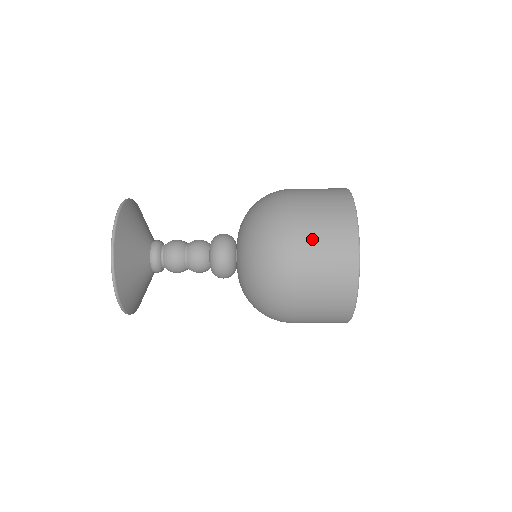
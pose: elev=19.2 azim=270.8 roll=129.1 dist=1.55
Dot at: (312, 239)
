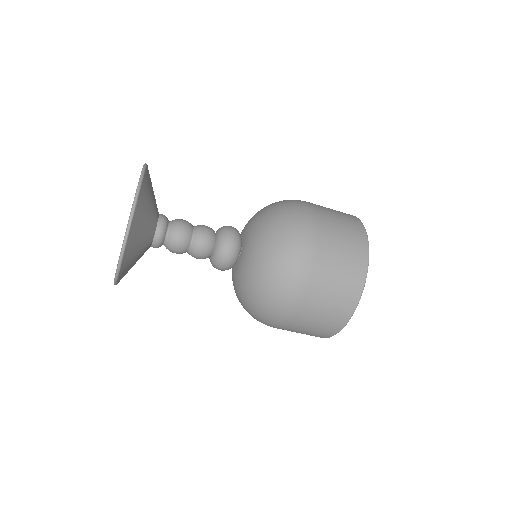
Dot at: (330, 221)
